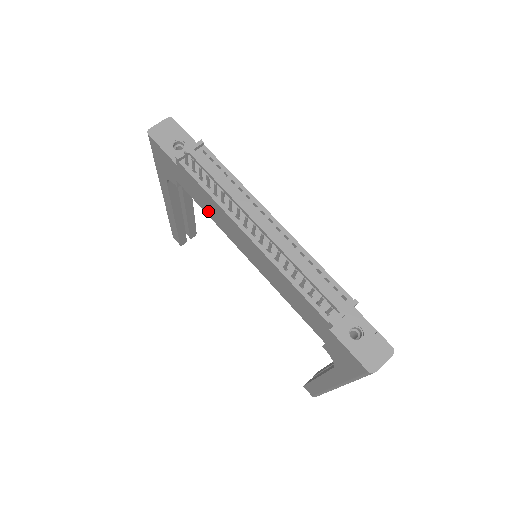
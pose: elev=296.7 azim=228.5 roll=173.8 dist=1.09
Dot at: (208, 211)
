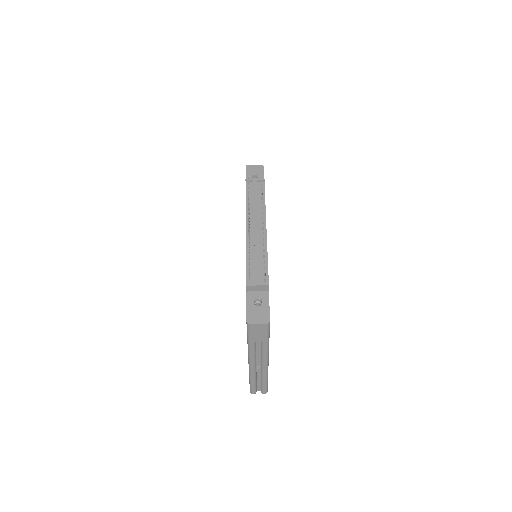
Dot at: occluded
